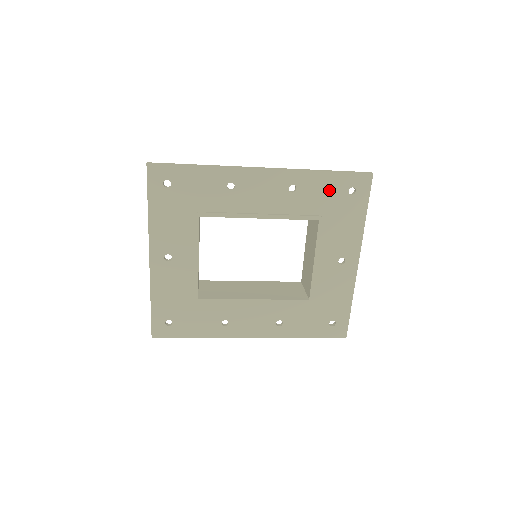
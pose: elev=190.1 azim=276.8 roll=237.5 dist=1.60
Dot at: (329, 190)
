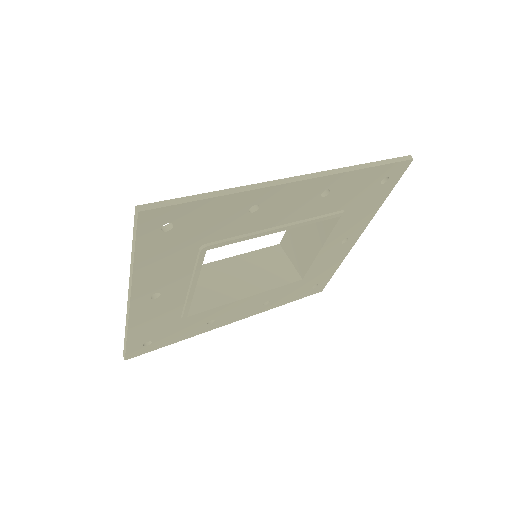
Dot at: (363, 185)
